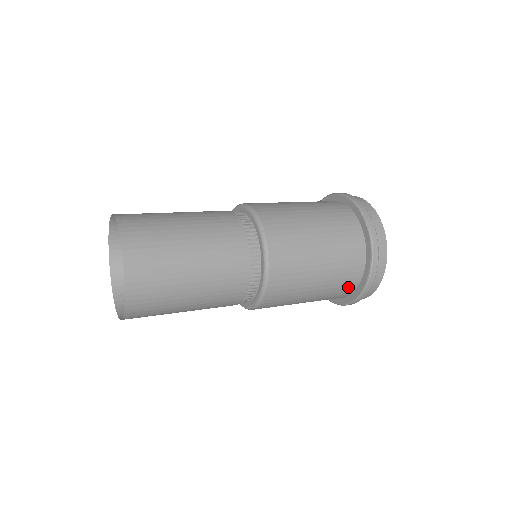
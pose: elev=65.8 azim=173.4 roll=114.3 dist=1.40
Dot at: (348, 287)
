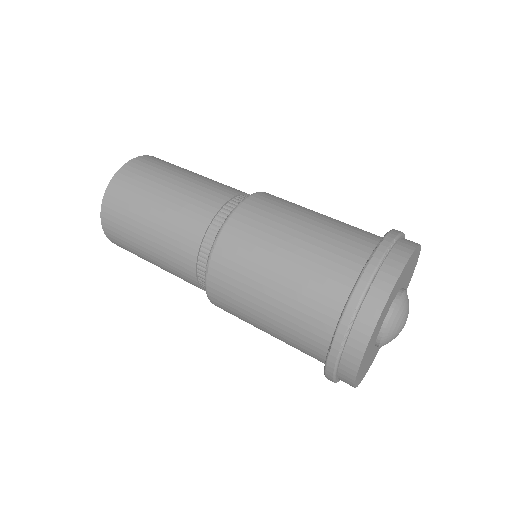
Dot at: occluded
